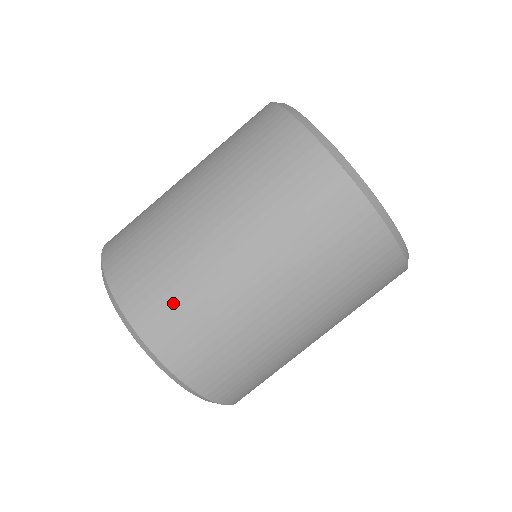
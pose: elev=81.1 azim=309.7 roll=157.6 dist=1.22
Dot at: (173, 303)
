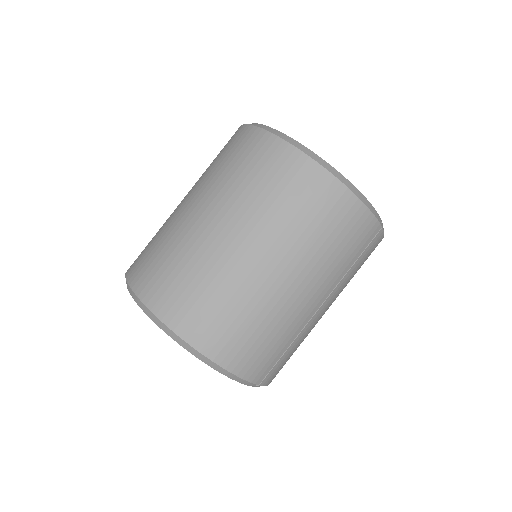
Dot at: (147, 247)
